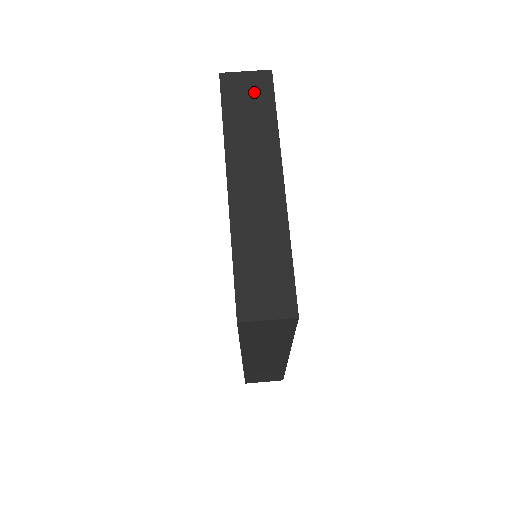
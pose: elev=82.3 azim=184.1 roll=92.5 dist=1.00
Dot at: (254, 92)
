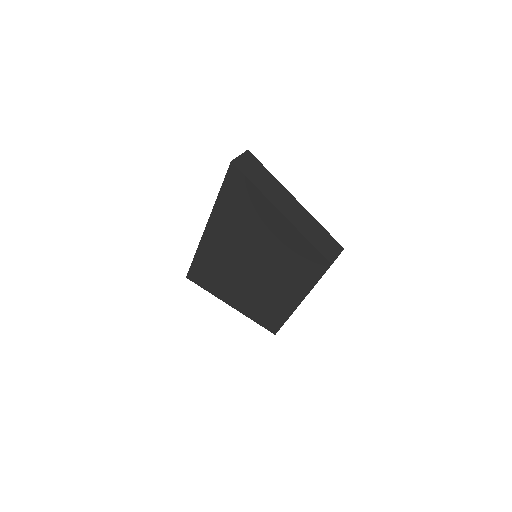
Dot at: (251, 164)
